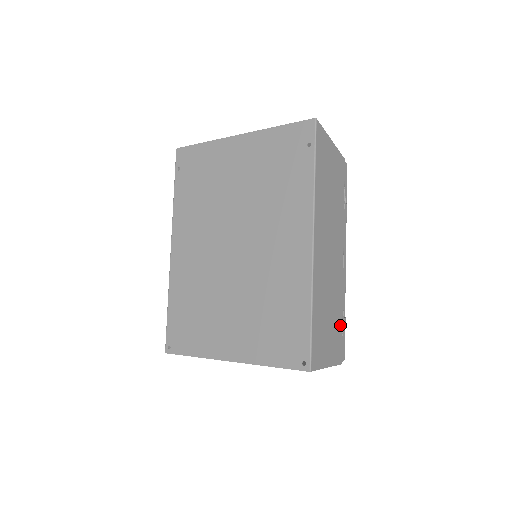
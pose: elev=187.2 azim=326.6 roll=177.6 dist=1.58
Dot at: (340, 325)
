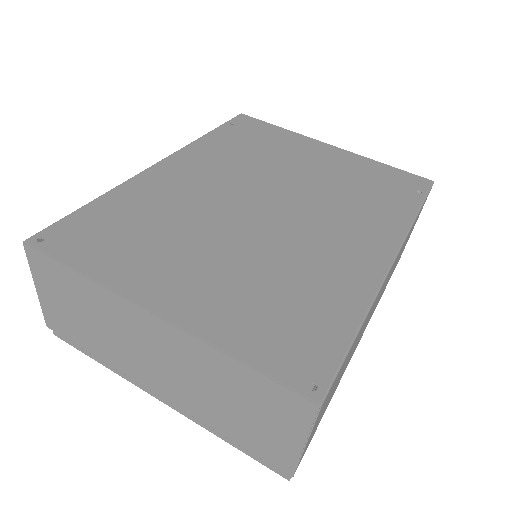
Dot at: (323, 414)
